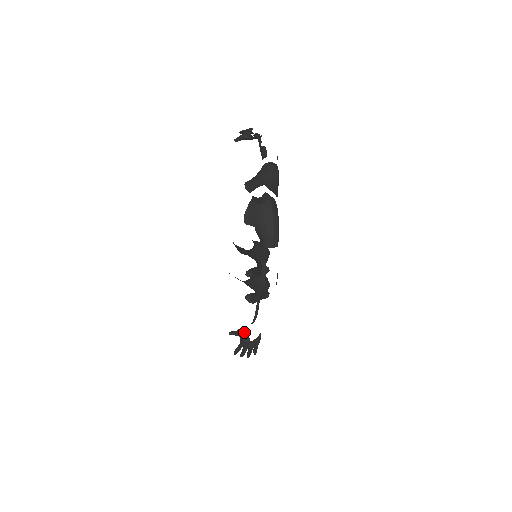
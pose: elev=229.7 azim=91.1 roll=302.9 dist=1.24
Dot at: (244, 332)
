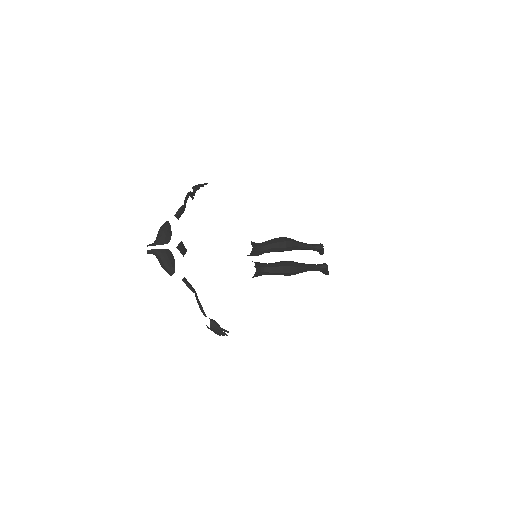
Dot at: occluded
